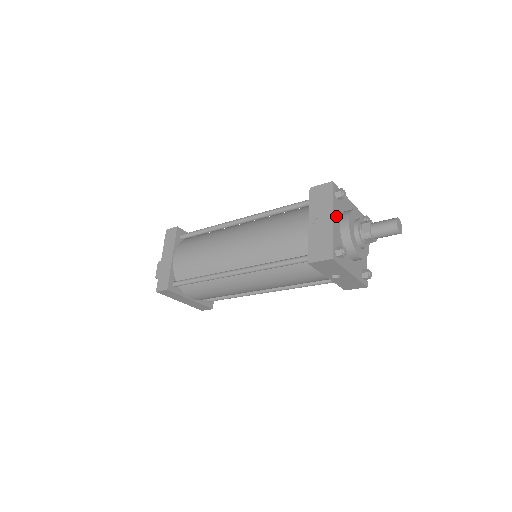
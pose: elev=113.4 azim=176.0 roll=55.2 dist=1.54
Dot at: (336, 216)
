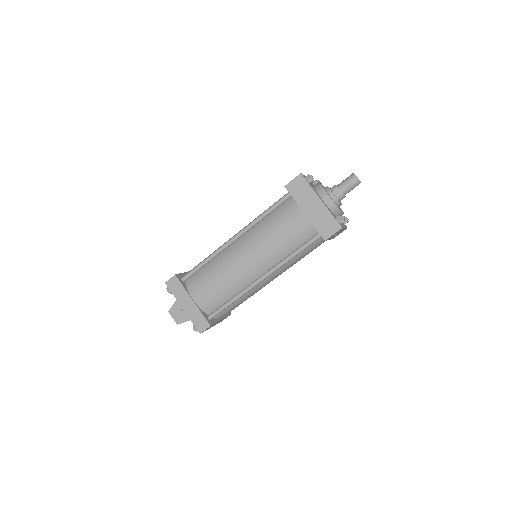
Dot at: (319, 196)
